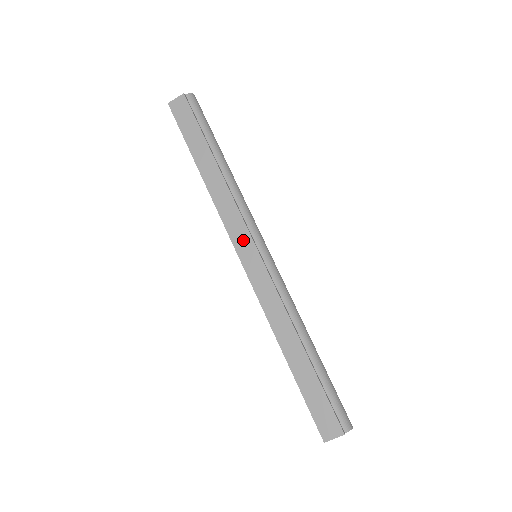
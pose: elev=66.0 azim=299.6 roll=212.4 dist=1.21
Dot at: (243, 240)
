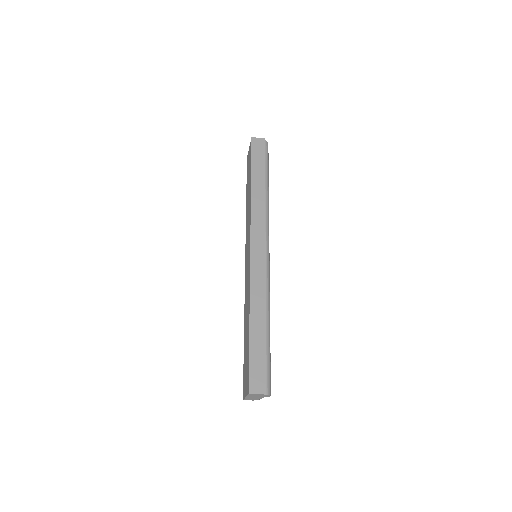
Dot at: (259, 238)
